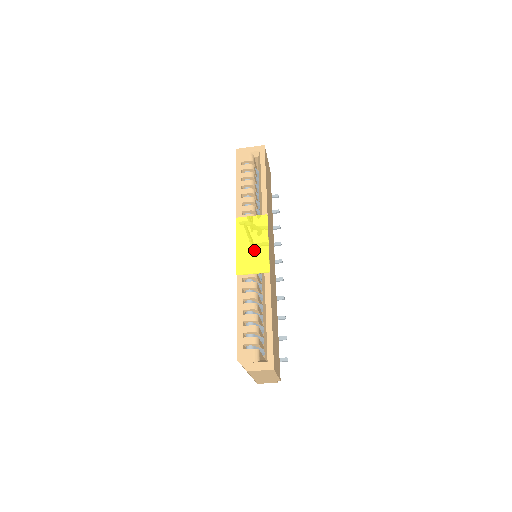
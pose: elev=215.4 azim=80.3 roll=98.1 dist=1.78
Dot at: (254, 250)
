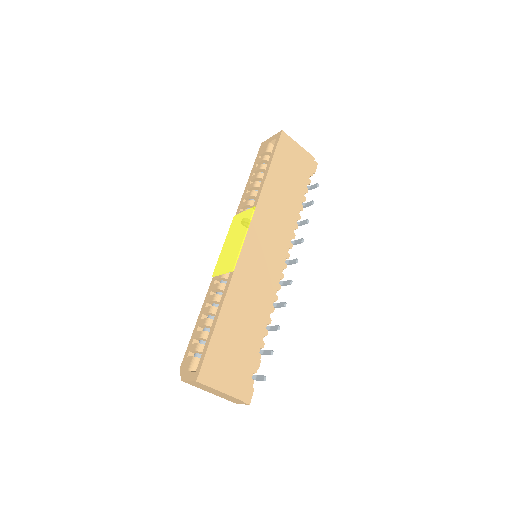
Dot at: (232, 248)
